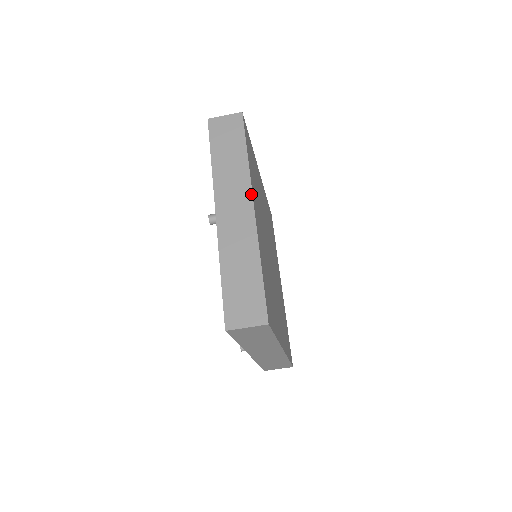
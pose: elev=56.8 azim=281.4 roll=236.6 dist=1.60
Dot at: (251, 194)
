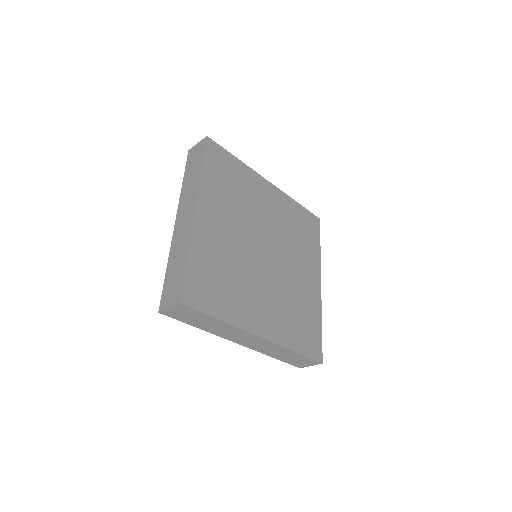
Dot at: (196, 200)
